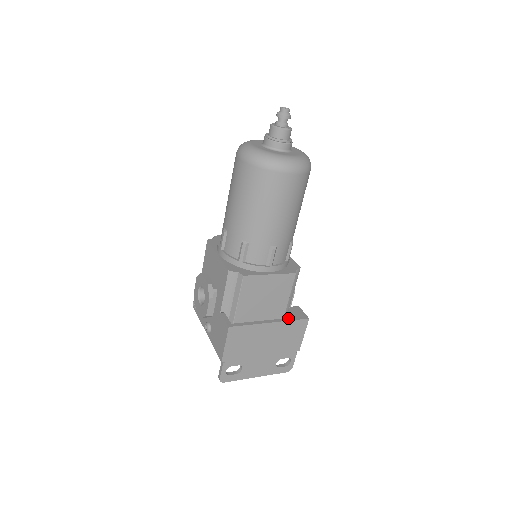
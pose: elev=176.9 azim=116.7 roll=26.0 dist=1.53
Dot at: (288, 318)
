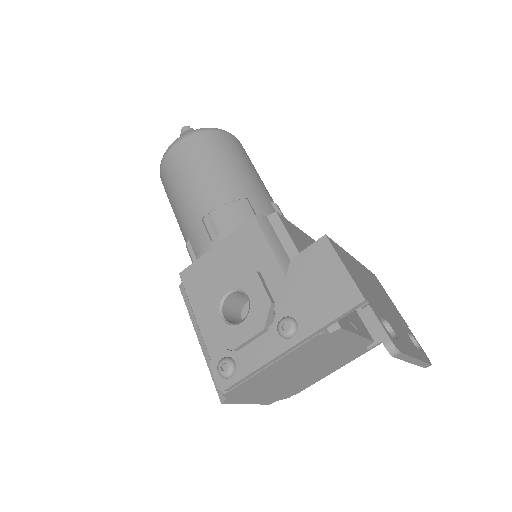
Dot at: occluded
